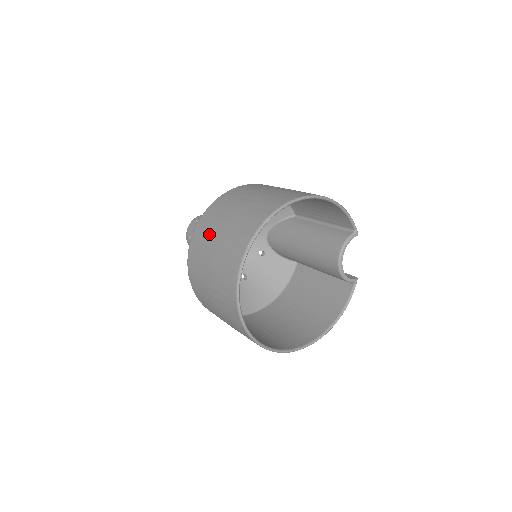
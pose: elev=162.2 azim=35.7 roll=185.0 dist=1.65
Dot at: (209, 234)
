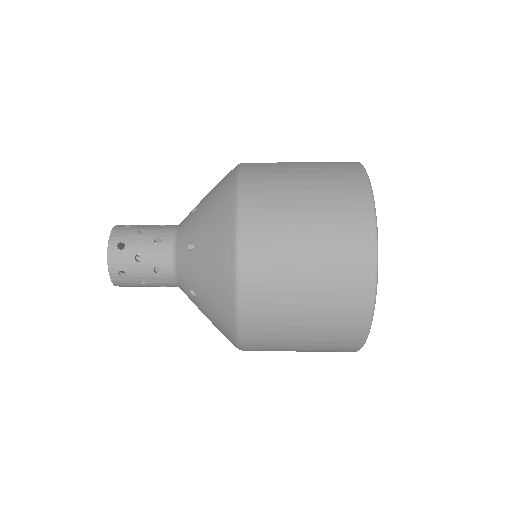
Dot at: (279, 346)
